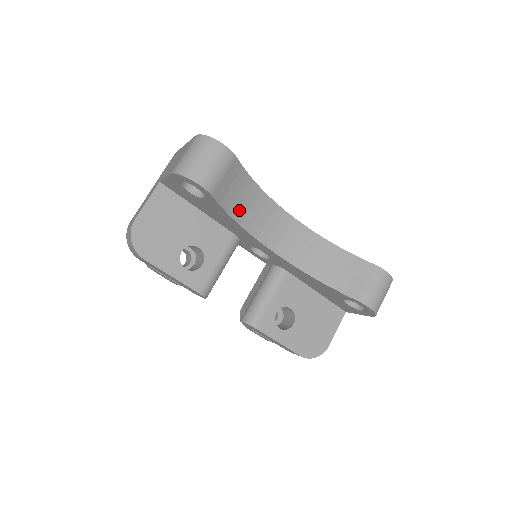
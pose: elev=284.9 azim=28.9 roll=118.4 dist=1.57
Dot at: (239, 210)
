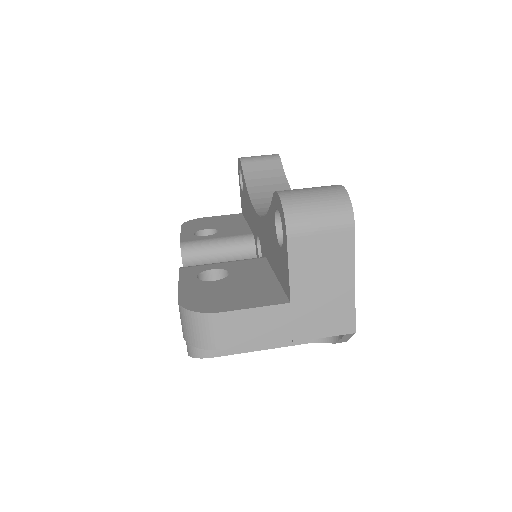
Dot at: (257, 187)
